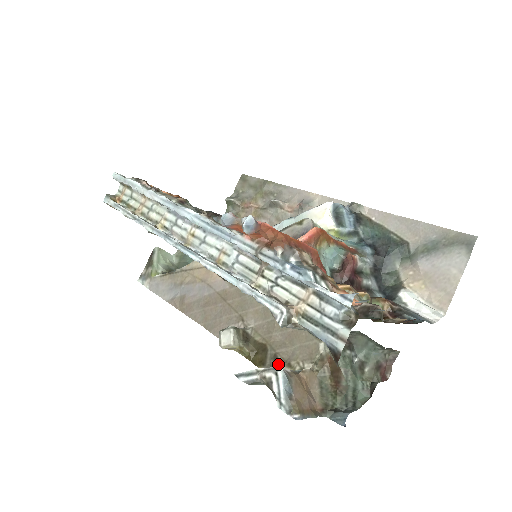
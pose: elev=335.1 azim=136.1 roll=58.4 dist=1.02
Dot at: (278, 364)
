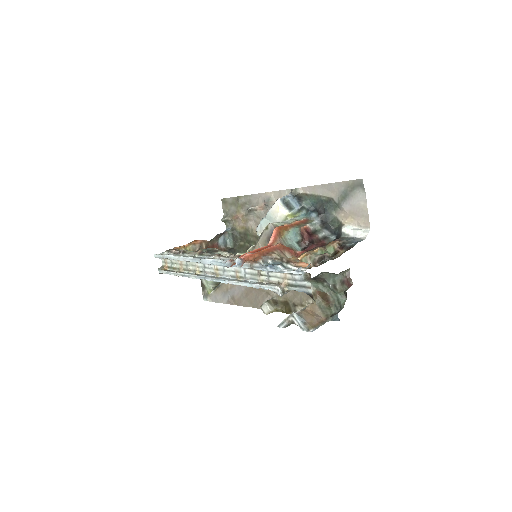
Dot at: (297, 307)
